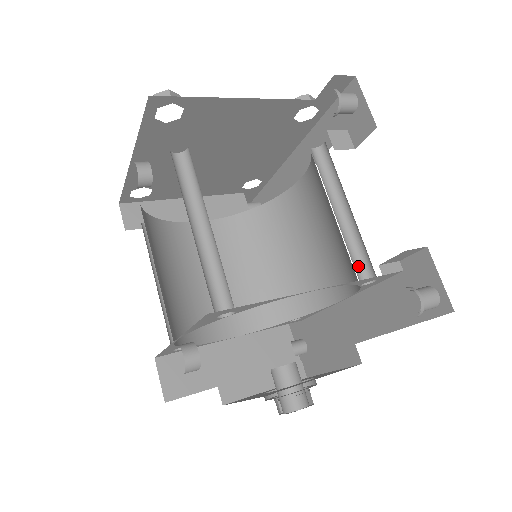
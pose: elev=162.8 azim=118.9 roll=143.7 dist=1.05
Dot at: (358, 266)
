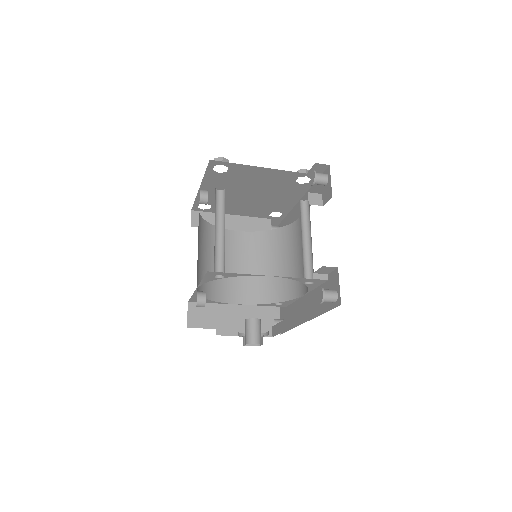
Dot at: (307, 273)
